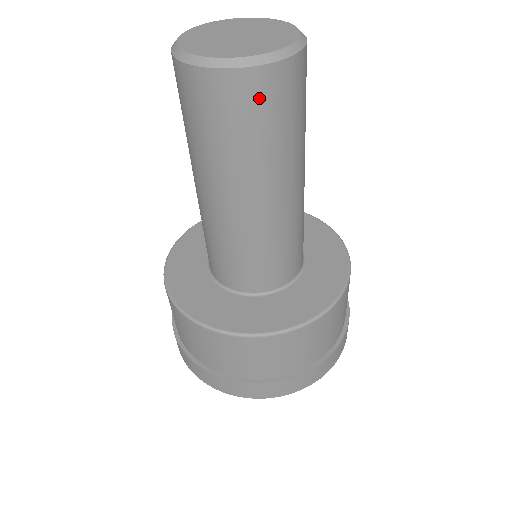
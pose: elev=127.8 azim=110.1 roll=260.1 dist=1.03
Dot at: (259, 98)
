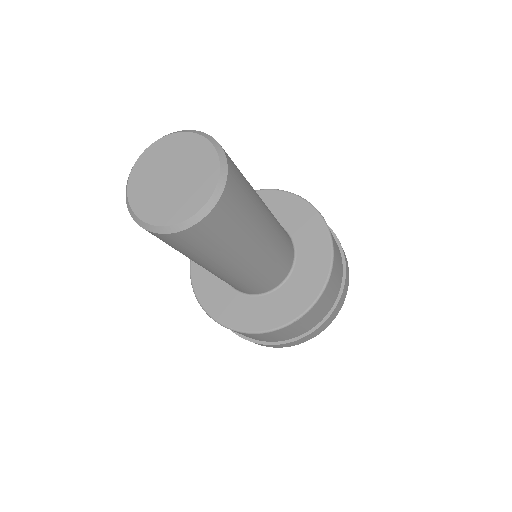
Dot at: (222, 220)
